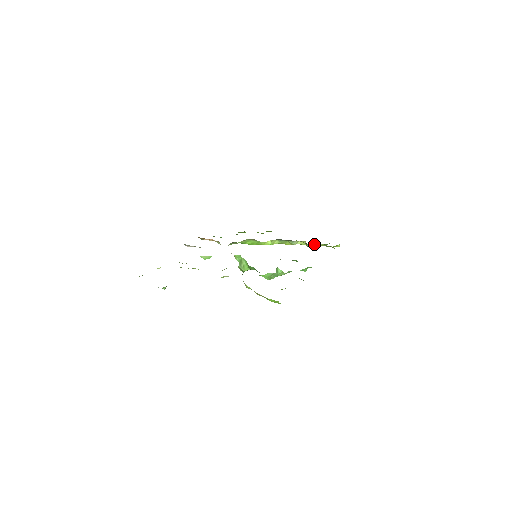
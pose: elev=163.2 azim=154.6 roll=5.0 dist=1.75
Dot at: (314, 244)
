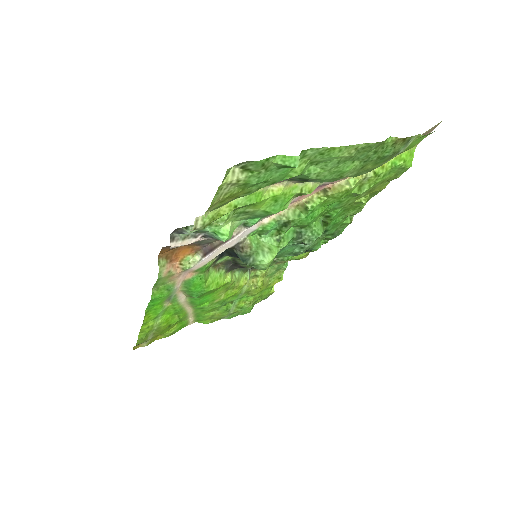
Dot at: (267, 271)
